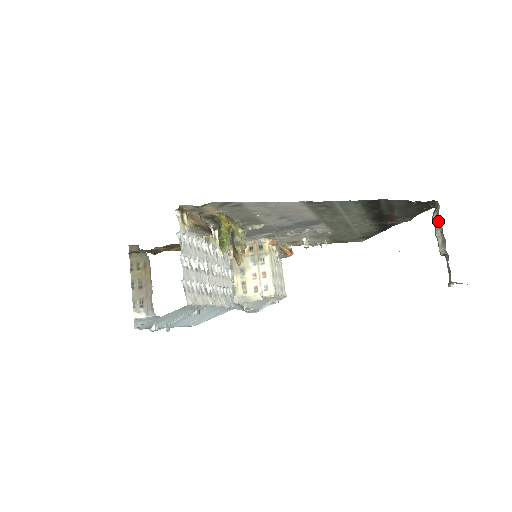
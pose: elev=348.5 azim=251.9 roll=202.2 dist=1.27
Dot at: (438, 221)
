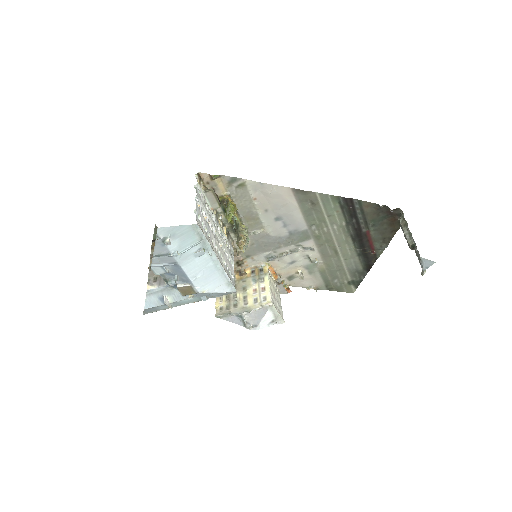
Dot at: (404, 223)
